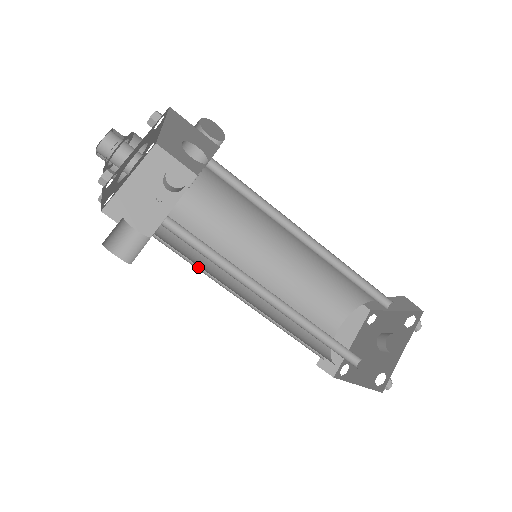
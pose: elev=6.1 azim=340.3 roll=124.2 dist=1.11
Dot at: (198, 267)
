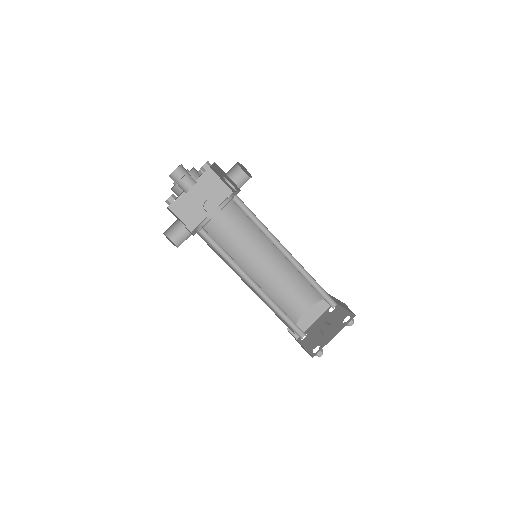
Dot at: occluded
